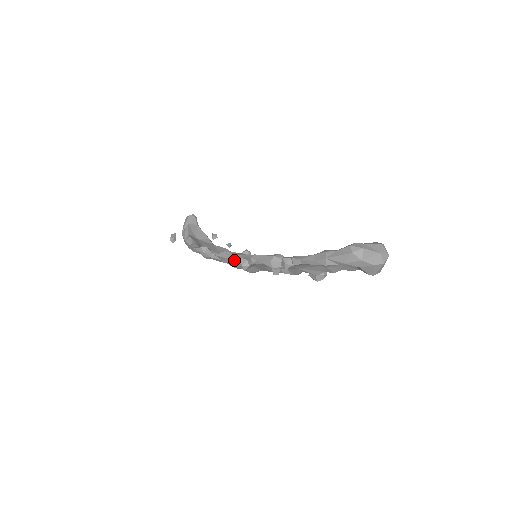
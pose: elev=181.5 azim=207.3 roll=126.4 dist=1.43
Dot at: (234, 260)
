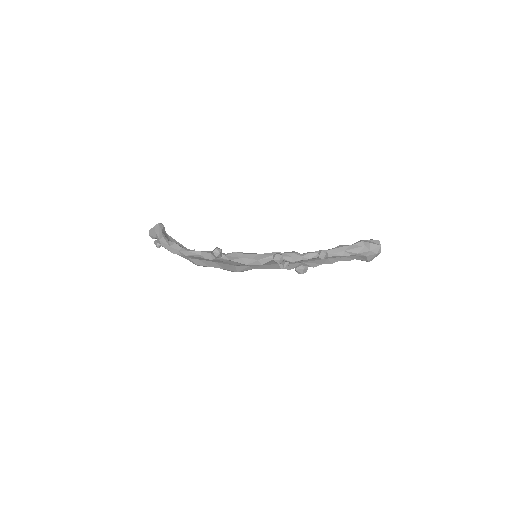
Dot at: (251, 258)
